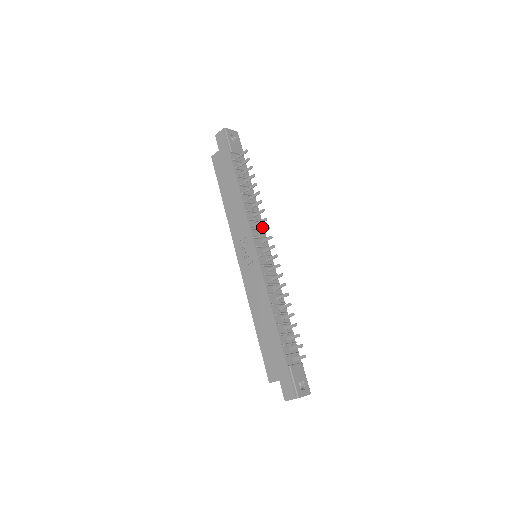
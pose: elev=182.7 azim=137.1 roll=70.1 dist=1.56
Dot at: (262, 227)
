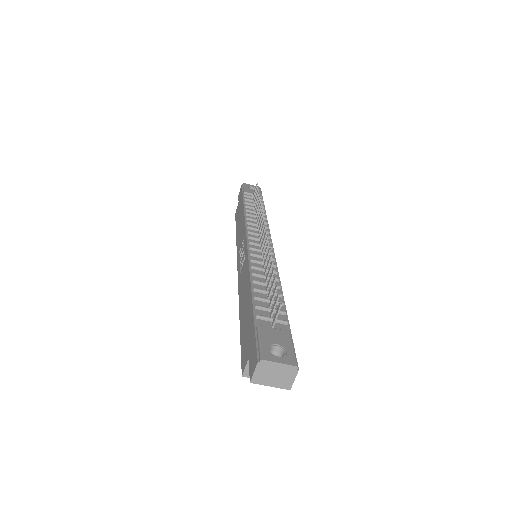
Dot at: (267, 232)
